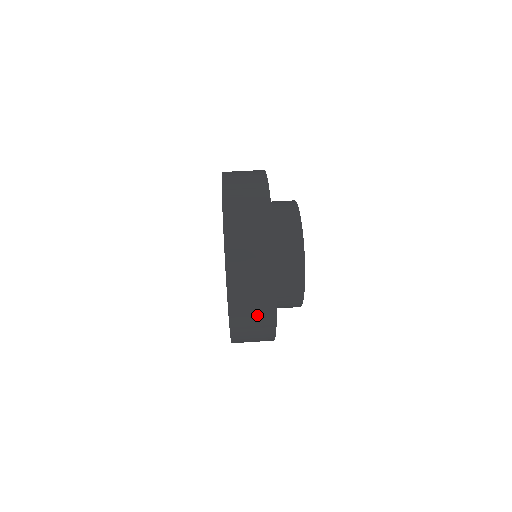
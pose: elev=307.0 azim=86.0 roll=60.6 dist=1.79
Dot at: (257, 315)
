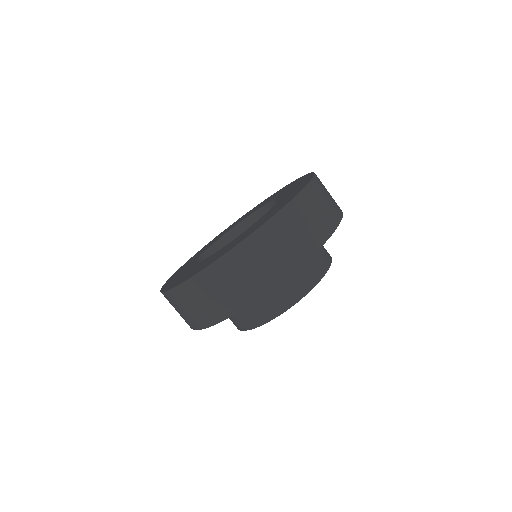
Dot at: (203, 307)
